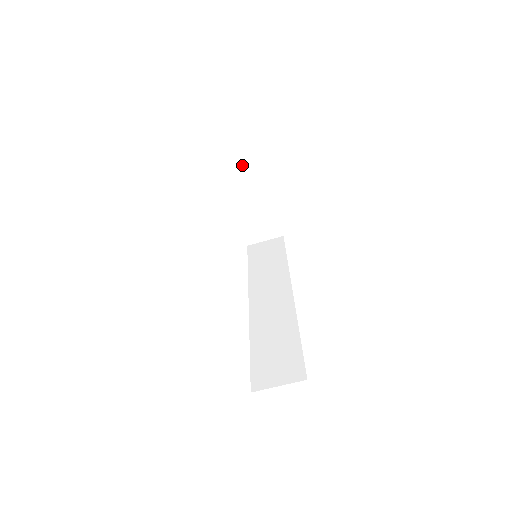
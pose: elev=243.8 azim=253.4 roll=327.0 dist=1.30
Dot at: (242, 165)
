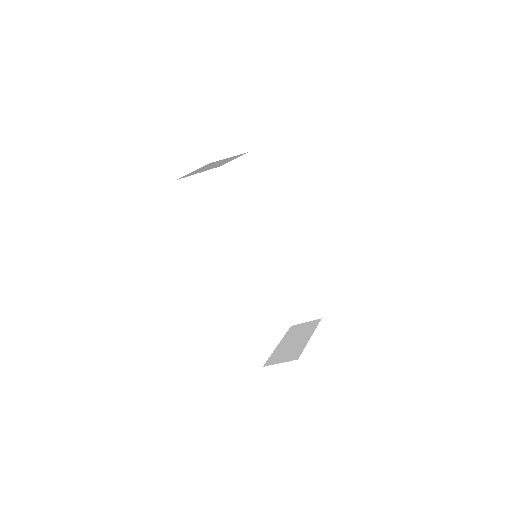
Dot at: occluded
